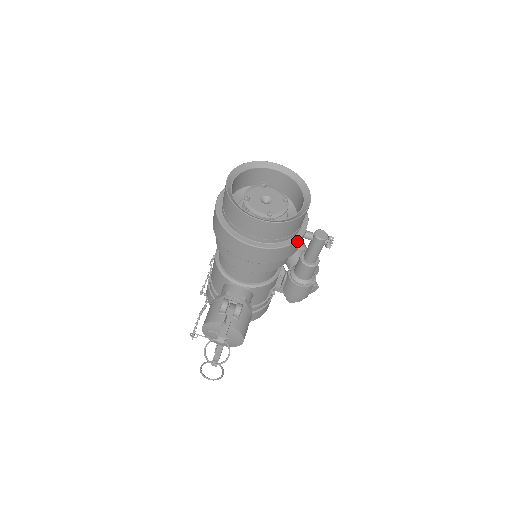
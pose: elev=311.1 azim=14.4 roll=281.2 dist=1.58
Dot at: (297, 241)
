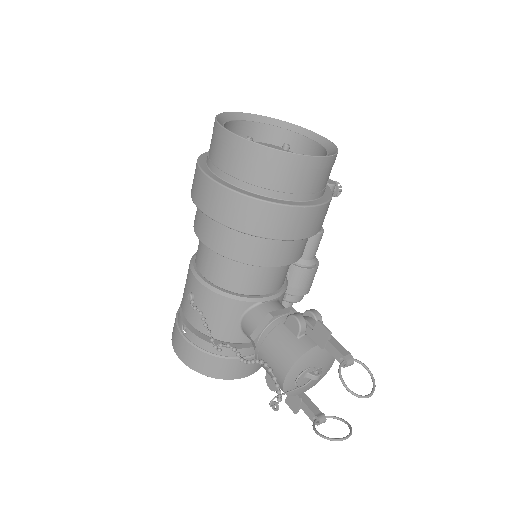
Dot at: (329, 189)
